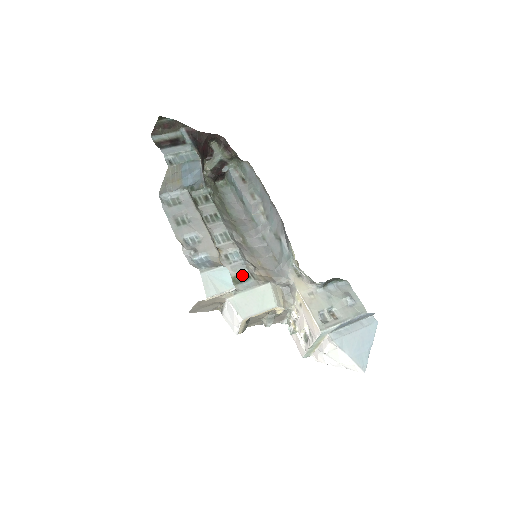
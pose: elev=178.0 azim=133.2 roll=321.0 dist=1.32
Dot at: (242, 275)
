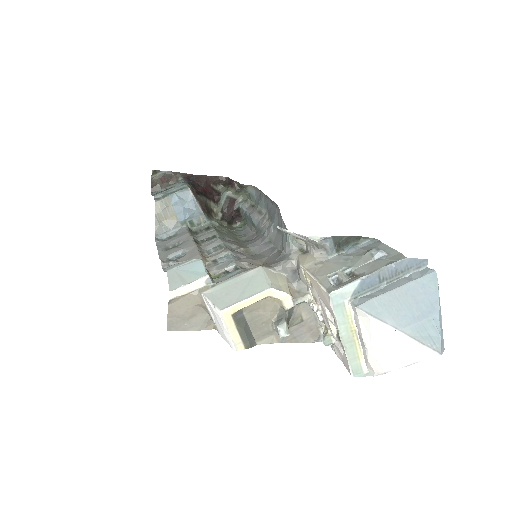
Dot at: occluded
